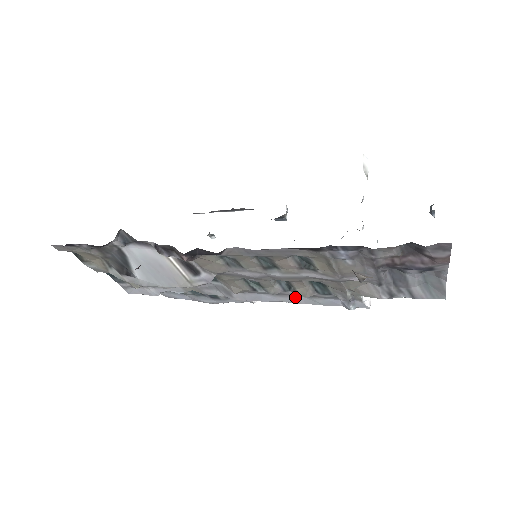
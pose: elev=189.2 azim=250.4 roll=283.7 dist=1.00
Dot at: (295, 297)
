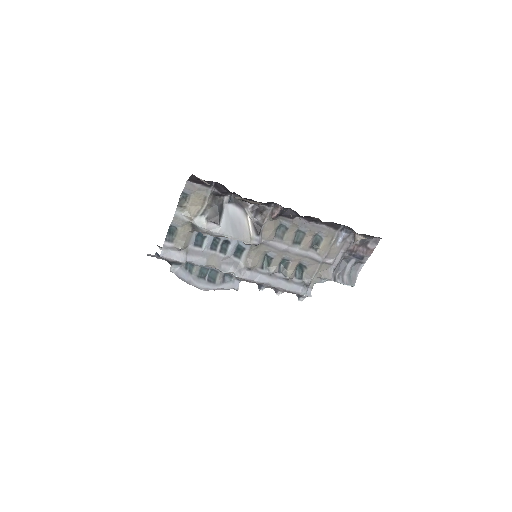
Dot at: (279, 280)
